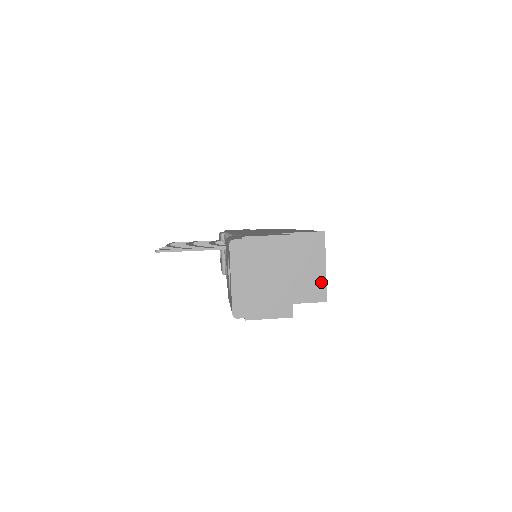
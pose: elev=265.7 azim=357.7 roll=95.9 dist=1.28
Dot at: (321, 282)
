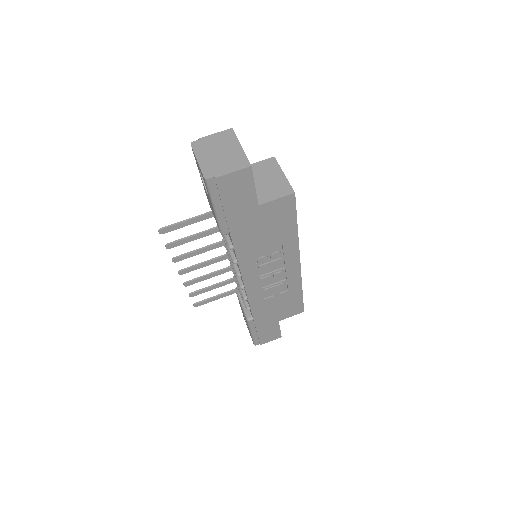
Dot at: (285, 183)
